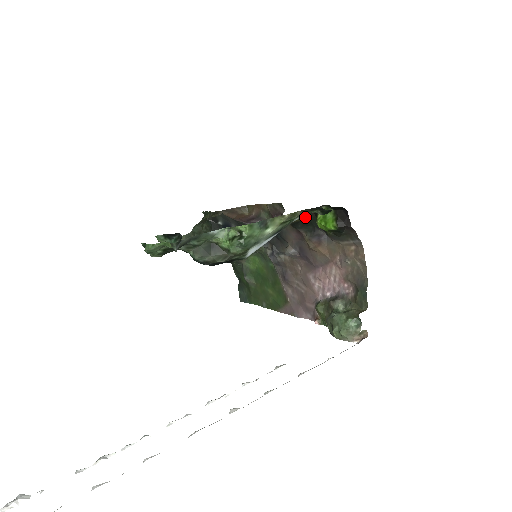
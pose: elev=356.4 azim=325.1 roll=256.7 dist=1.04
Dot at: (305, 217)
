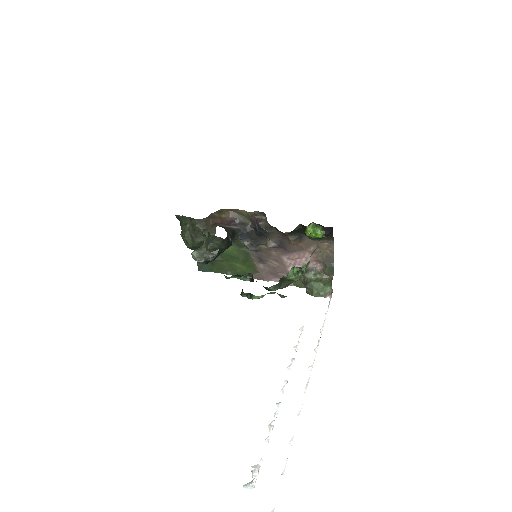
Dot at: (295, 228)
